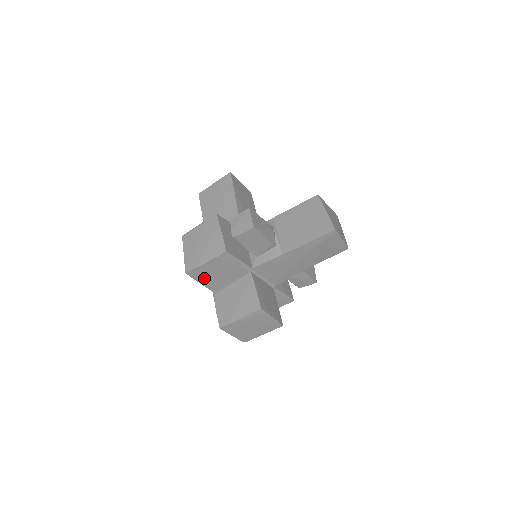
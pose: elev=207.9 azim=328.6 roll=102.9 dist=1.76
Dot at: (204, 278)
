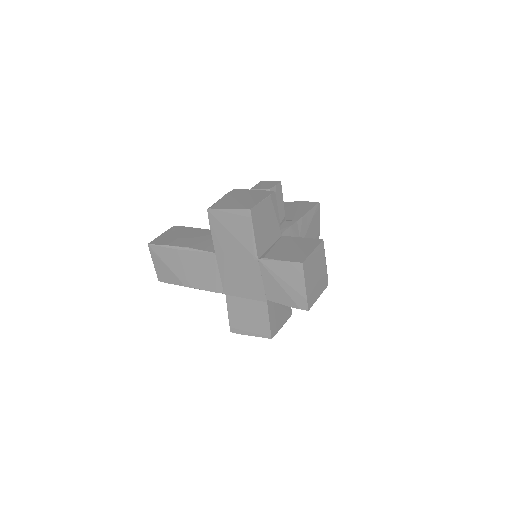
Dot at: (258, 228)
